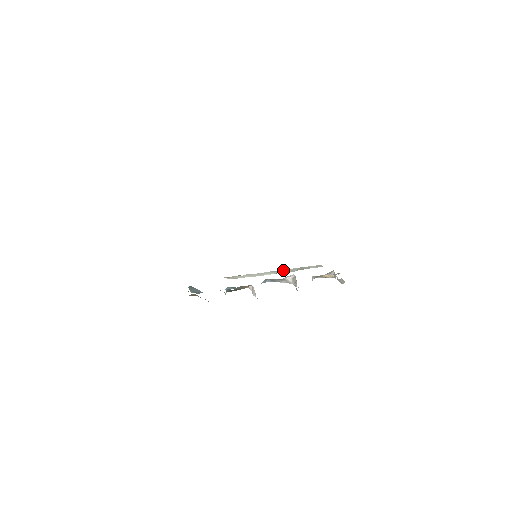
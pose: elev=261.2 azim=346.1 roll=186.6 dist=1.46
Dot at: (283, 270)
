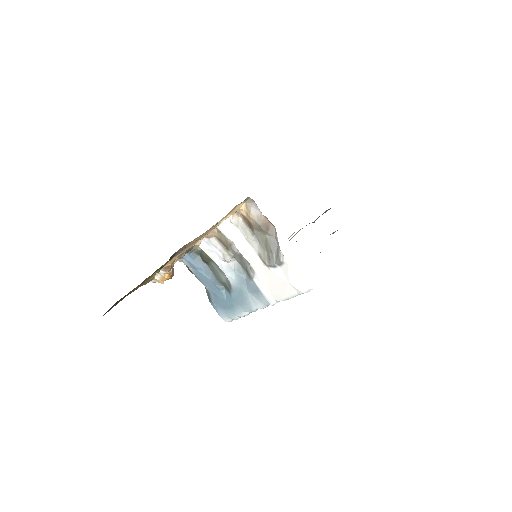
Dot at: occluded
